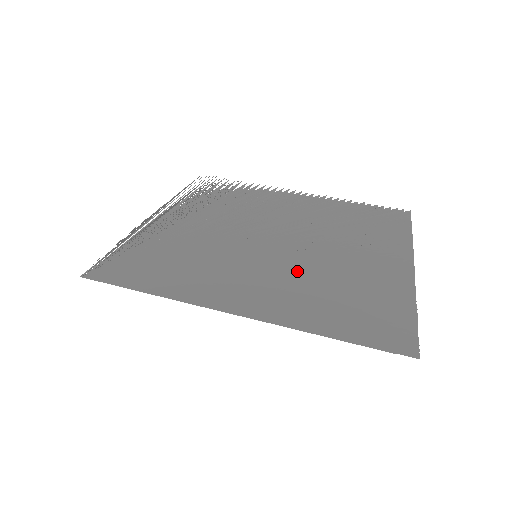
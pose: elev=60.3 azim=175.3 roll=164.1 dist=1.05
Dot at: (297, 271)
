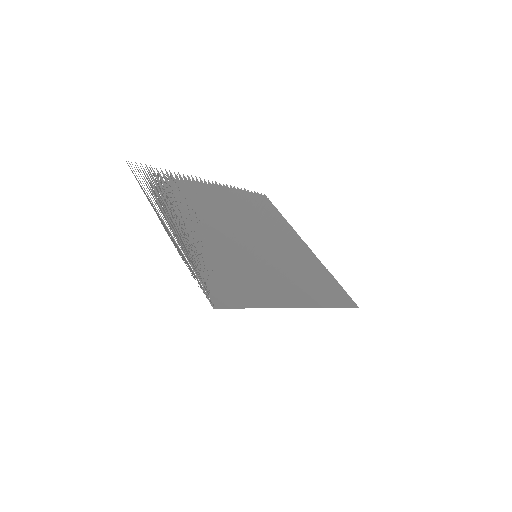
Dot at: occluded
